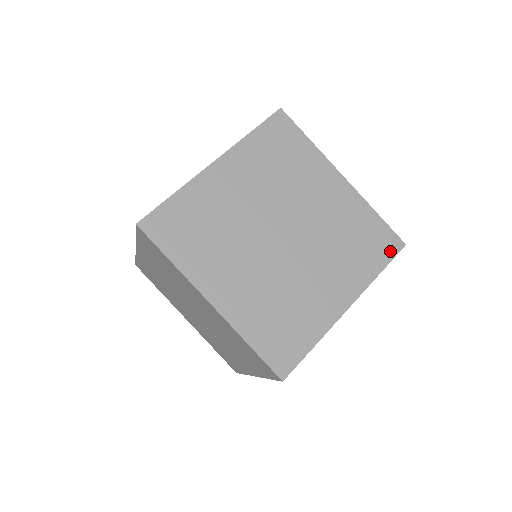
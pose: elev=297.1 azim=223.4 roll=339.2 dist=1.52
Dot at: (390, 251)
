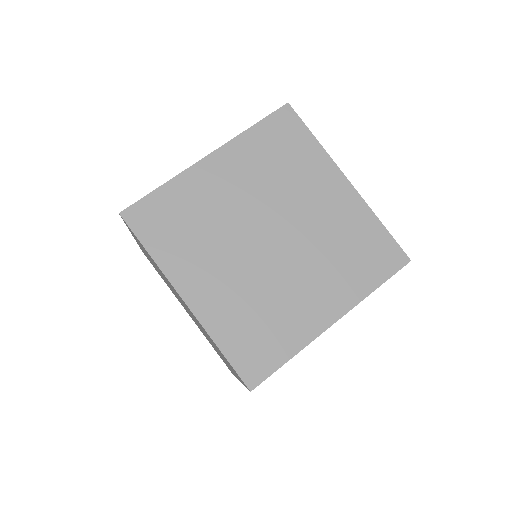
Dot at: (391, 266)
